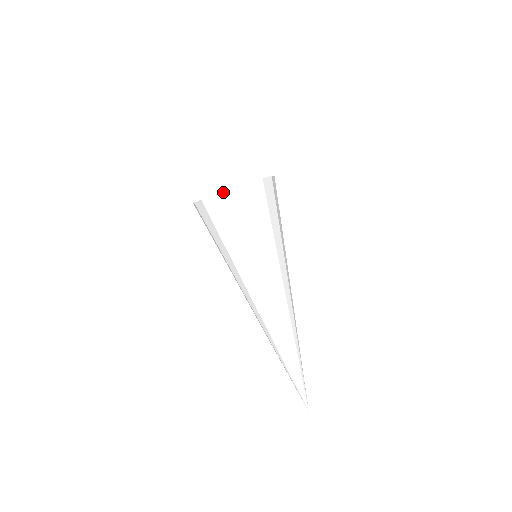
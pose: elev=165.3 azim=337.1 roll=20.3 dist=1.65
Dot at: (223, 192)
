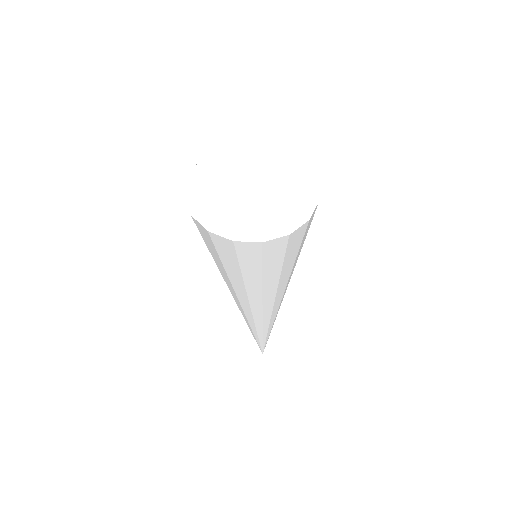
Dot at: (200, 224)
